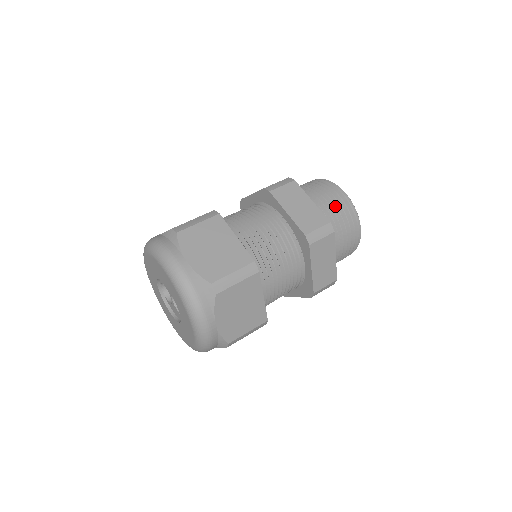
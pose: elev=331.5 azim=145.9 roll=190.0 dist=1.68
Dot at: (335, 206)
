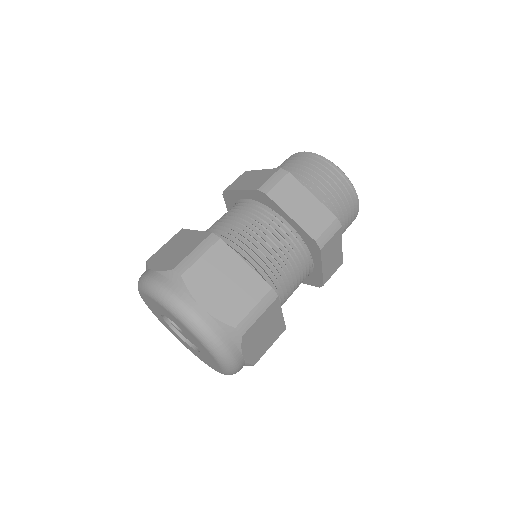
Dot at: (334, 190)
